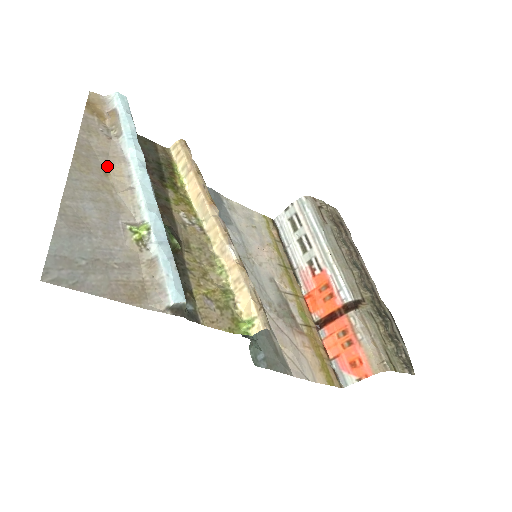
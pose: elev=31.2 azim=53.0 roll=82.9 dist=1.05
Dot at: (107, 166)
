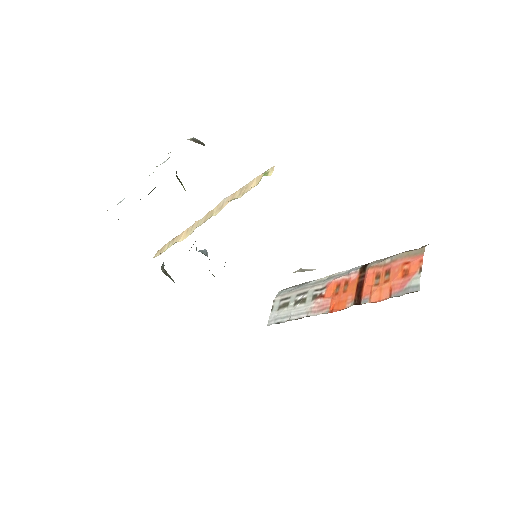
Dot at: occluded
